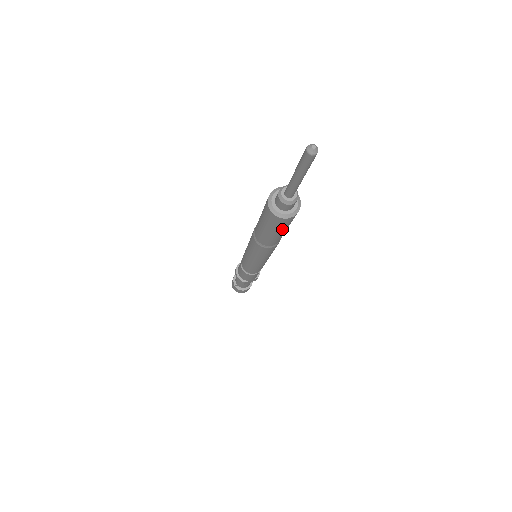
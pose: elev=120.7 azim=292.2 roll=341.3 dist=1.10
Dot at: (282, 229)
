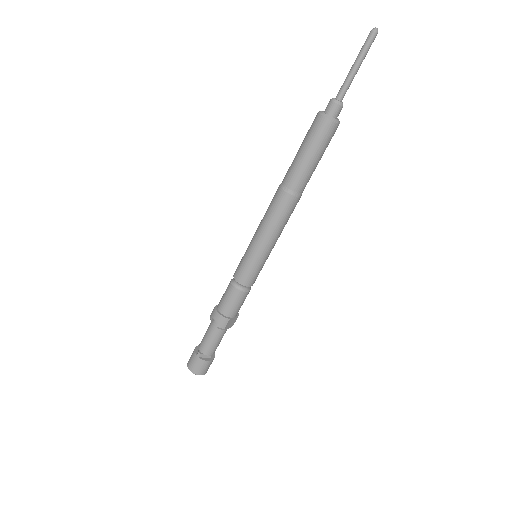
Dot at: (324, 150)
